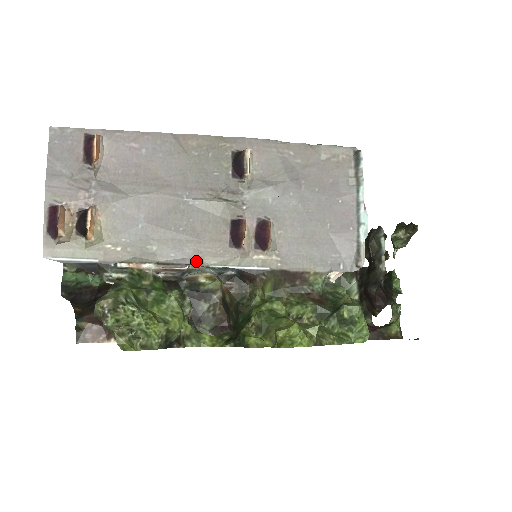
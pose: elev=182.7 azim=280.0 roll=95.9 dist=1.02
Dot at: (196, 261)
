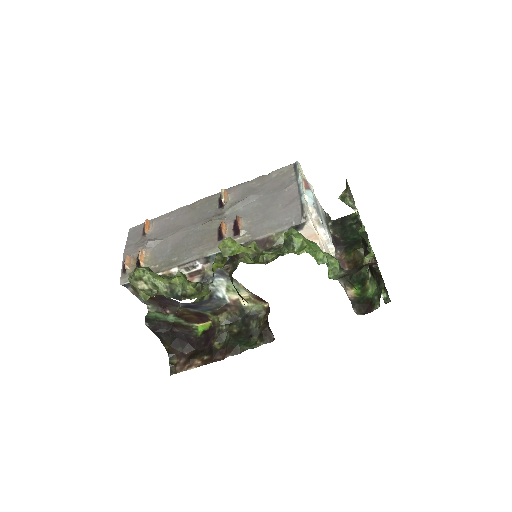
Dot at: (199, 256)
